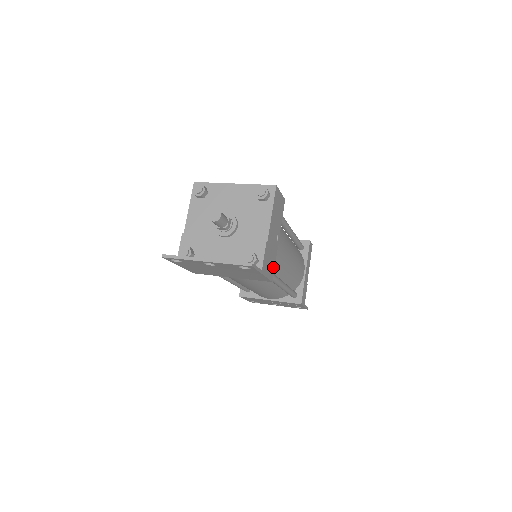
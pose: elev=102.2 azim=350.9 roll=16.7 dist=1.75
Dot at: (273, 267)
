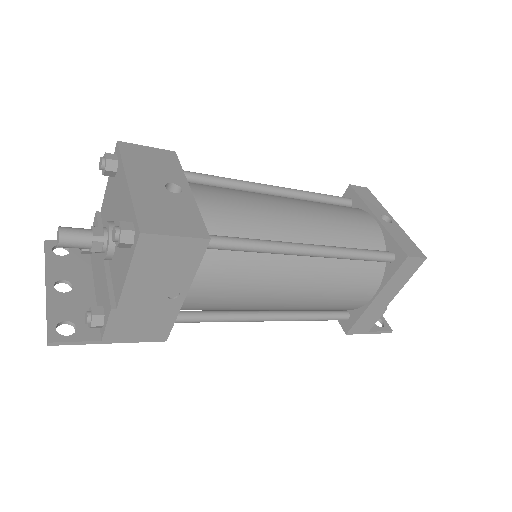
Dot at: (165, 327)
